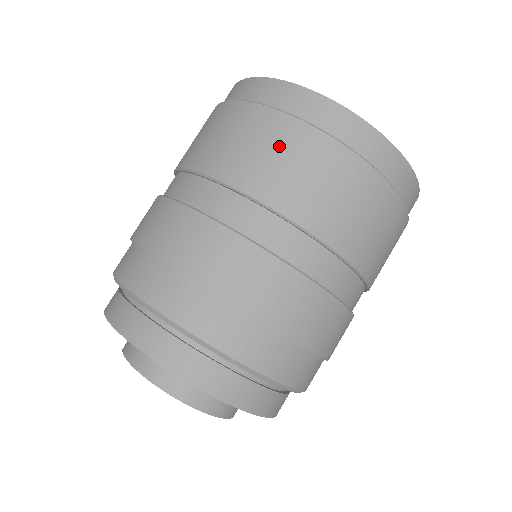
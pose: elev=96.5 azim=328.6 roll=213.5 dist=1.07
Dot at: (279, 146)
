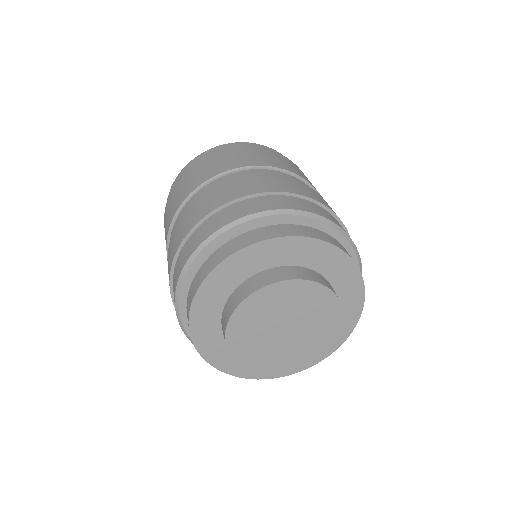
Dot at: (264, 154)
